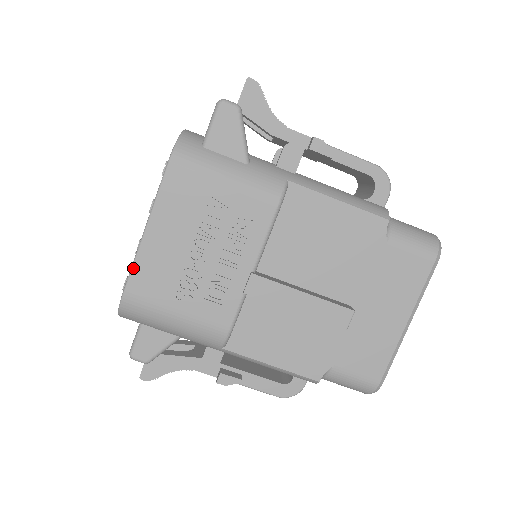
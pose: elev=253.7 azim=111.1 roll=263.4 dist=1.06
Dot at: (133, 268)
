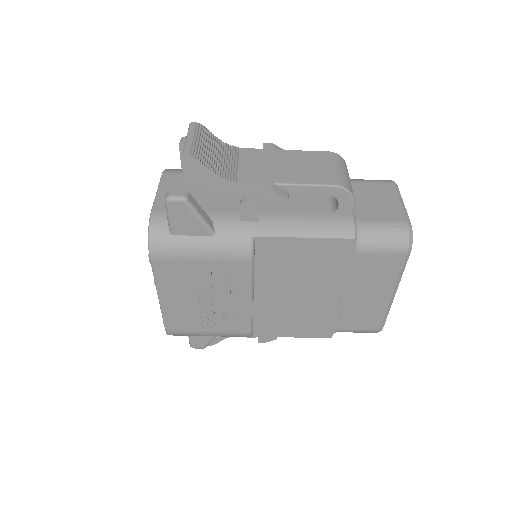
Dot at: (164, 318)
